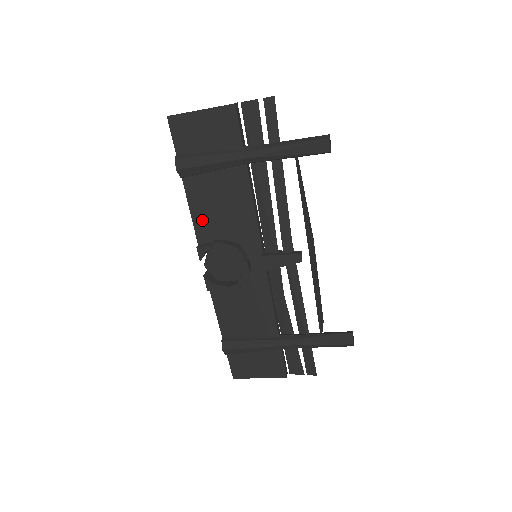
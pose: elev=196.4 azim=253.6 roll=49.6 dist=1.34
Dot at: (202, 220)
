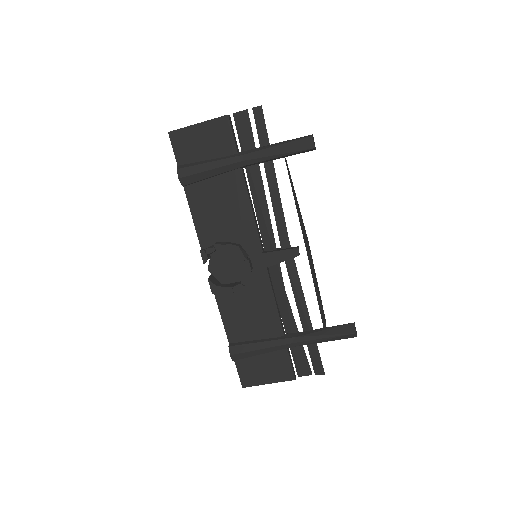
Dot at: (204, 225)
